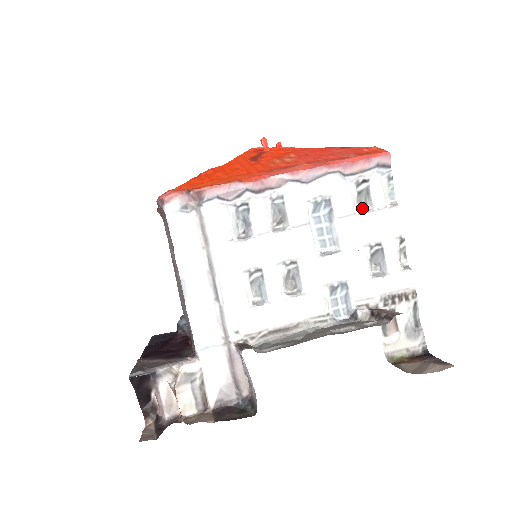
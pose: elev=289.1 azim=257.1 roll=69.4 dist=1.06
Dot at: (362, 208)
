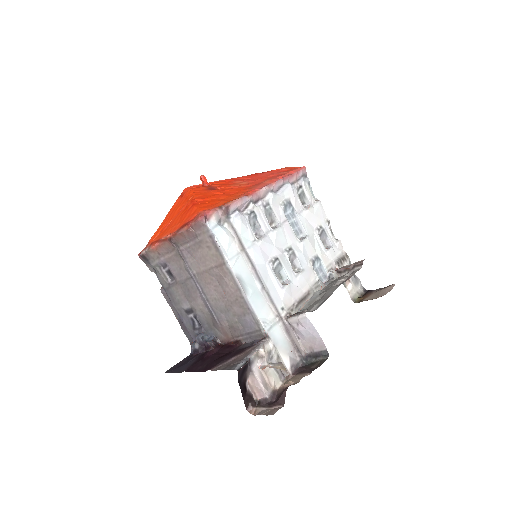
Dot at: (304, 206)
